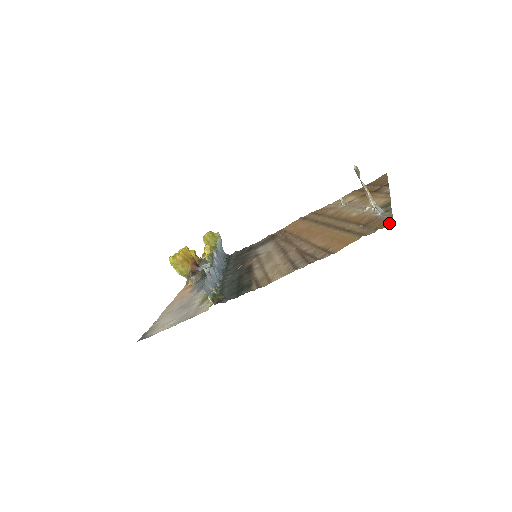
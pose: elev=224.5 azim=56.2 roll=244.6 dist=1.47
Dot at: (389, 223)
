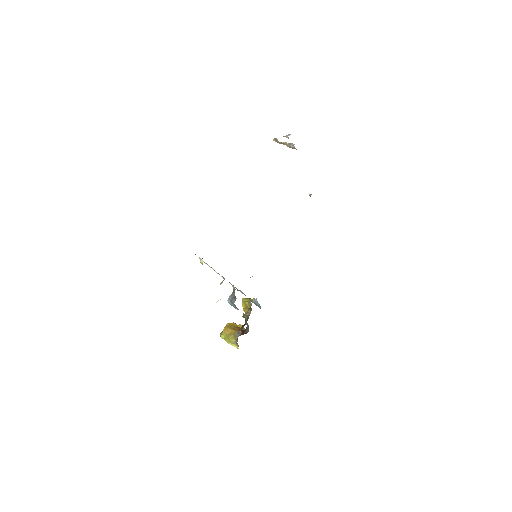
Dot at: occluded
